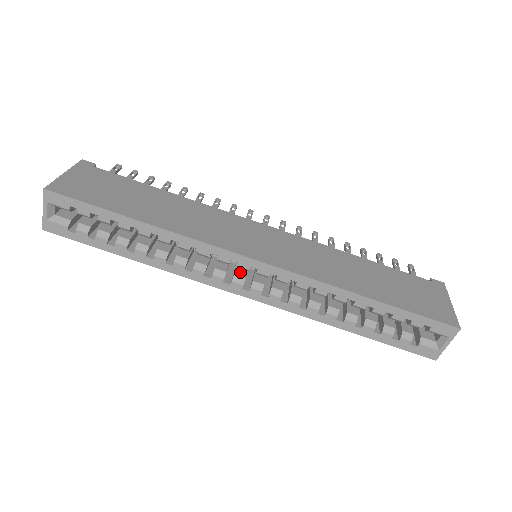
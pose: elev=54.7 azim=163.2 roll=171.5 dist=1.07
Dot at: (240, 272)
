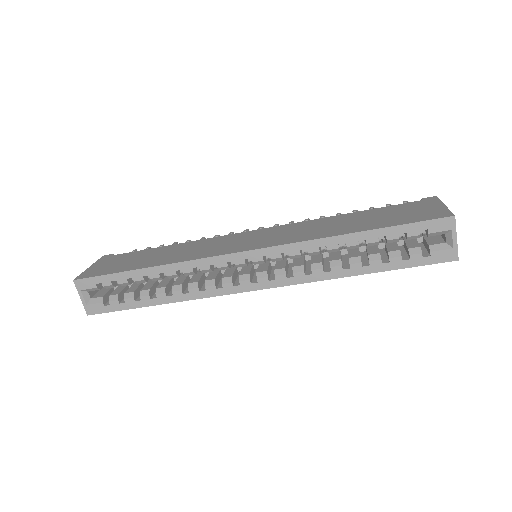
Dot at: (244, 272)
